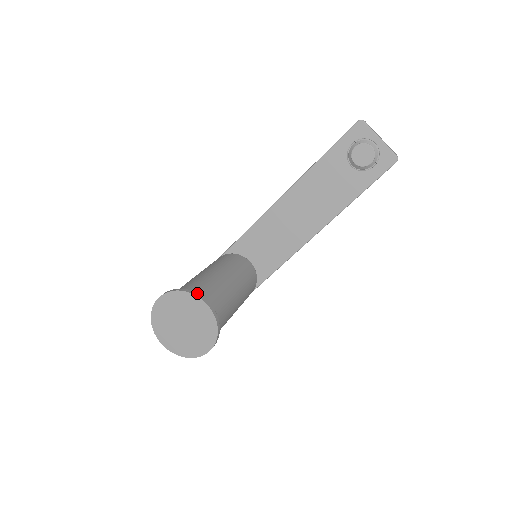
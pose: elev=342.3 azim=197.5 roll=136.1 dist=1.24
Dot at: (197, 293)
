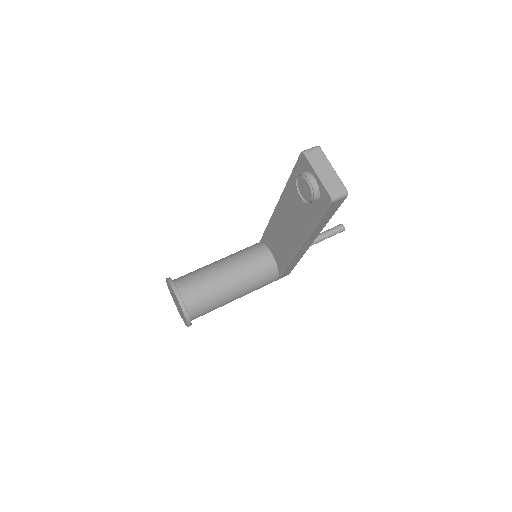
Dot at: (175, 286)
